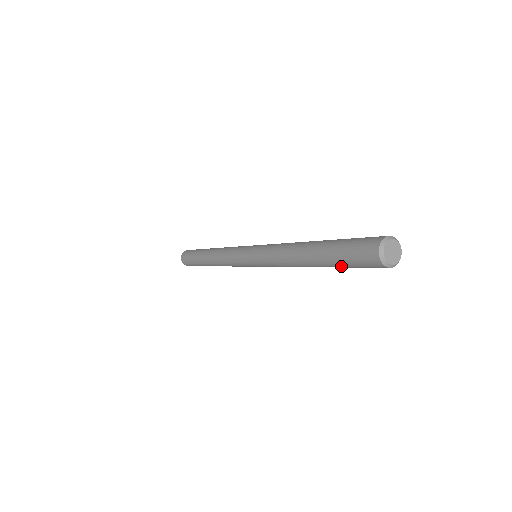
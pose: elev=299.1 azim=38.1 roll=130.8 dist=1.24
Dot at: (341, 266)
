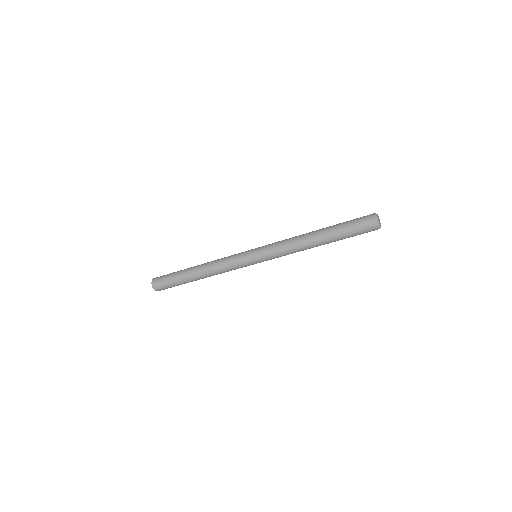
Dot at: (345, 237)
